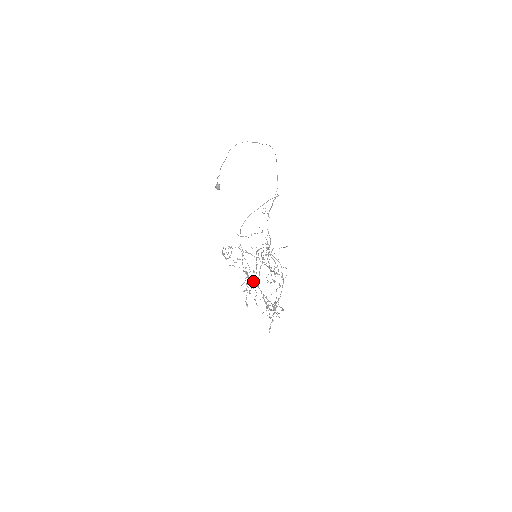
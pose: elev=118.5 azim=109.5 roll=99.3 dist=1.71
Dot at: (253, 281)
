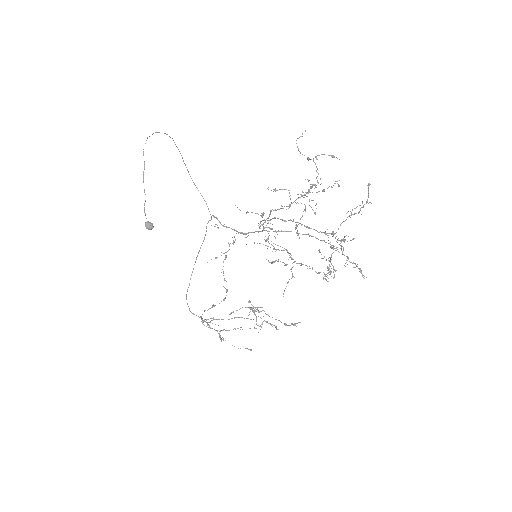
Dot at: occluded
